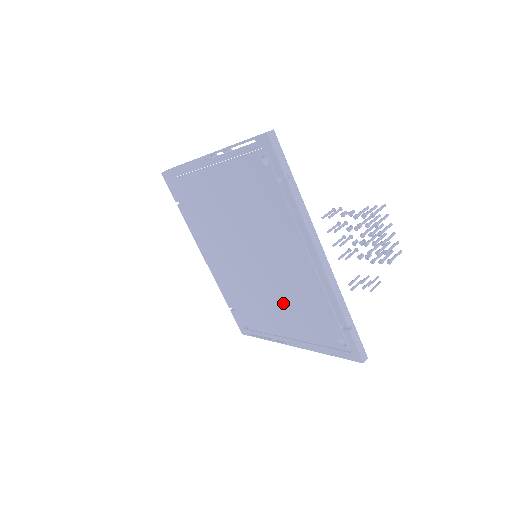
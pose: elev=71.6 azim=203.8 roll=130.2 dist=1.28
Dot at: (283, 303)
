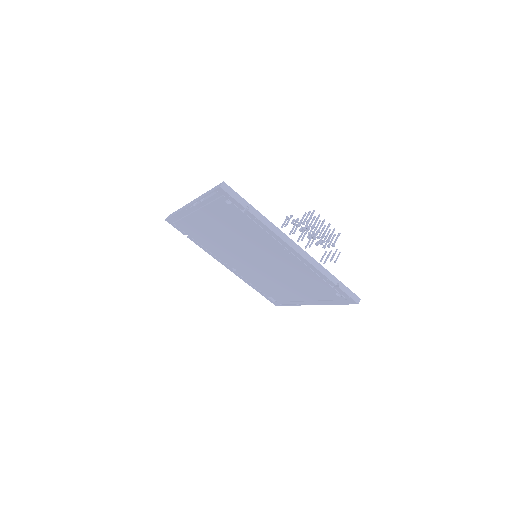
Dot at: (289, 281)
